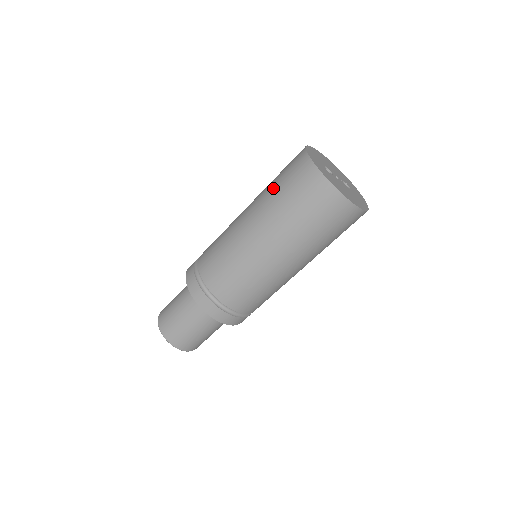
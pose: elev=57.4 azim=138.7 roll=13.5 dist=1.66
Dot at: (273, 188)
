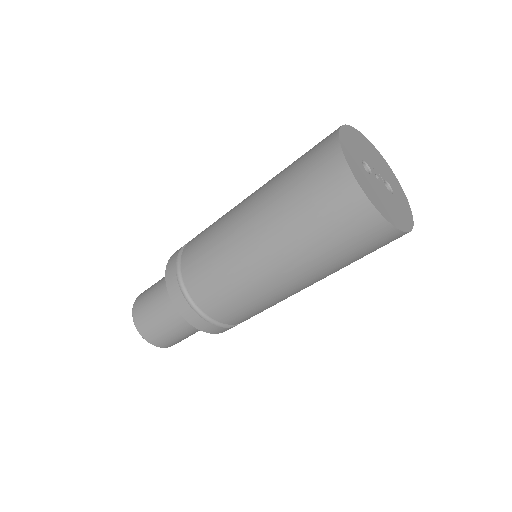
Dot at: (285, 182)
